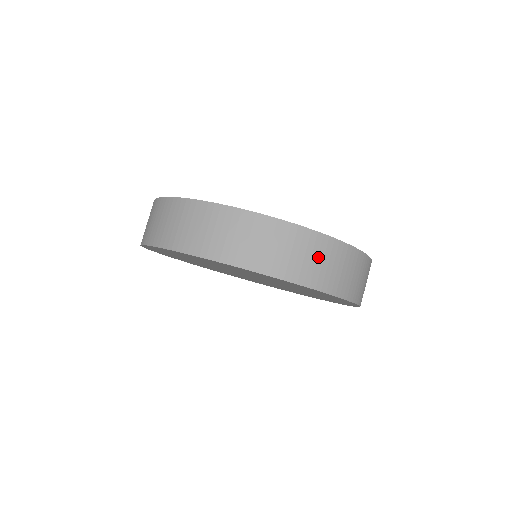
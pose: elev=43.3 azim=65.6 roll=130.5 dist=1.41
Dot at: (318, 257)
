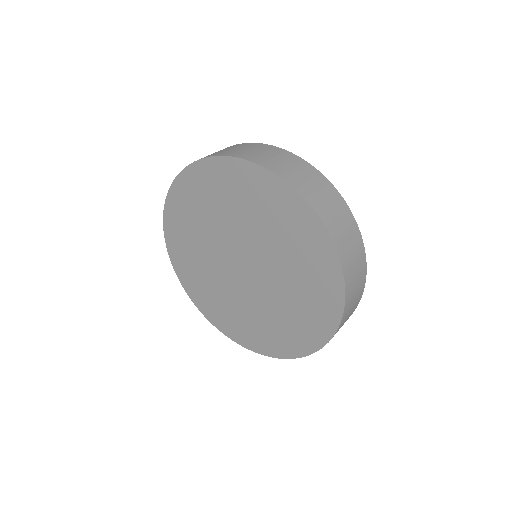
Dot at: (354, 252)
